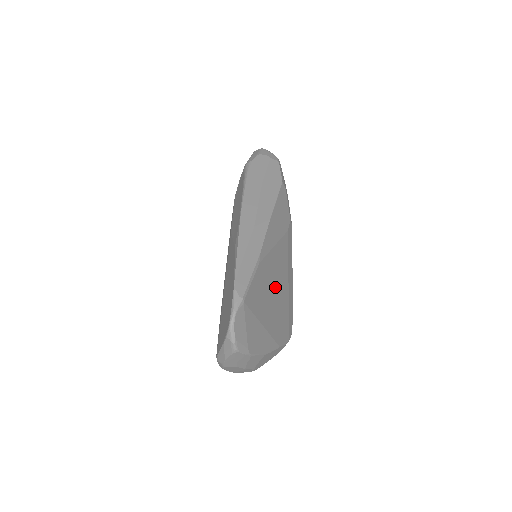
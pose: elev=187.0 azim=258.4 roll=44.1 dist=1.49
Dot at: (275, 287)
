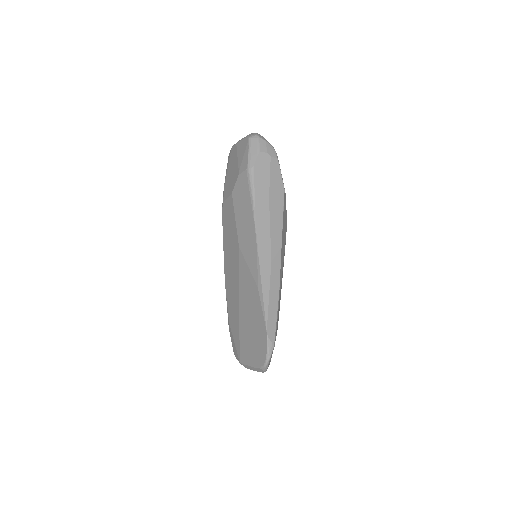
Dot at: occluded
